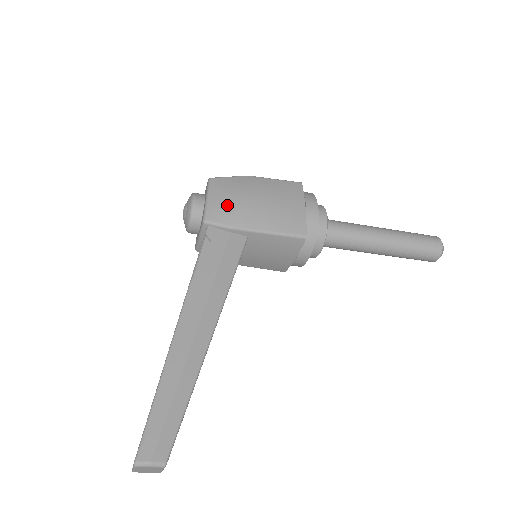
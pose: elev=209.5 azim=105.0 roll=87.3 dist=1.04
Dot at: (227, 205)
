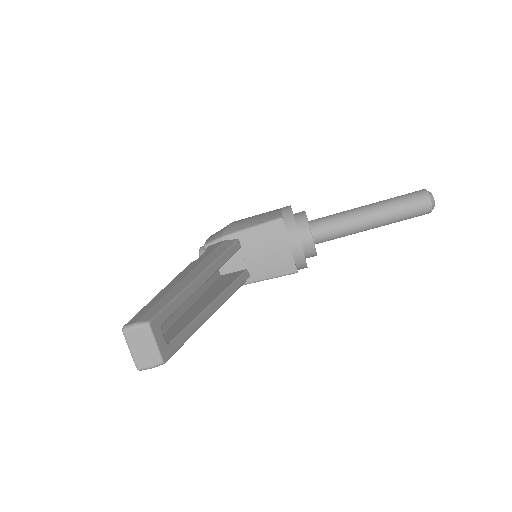
Dot at: (219, 232)
